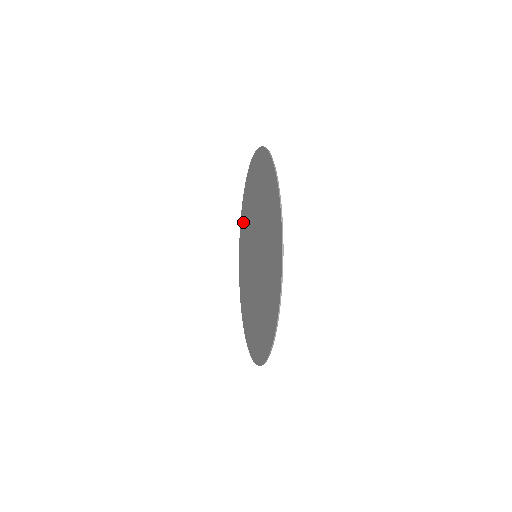
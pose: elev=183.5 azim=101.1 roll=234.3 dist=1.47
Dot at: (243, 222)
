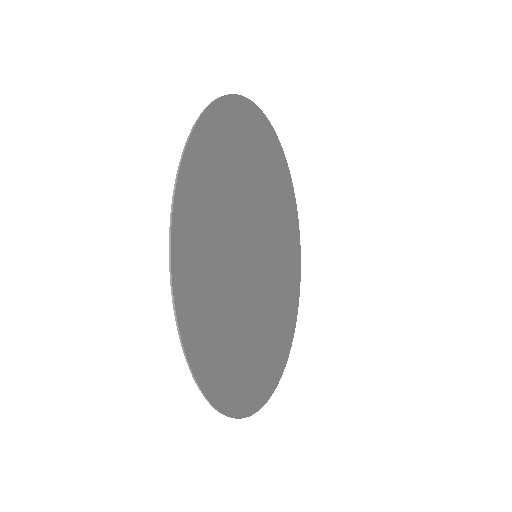
Dot at: (292, 278)
